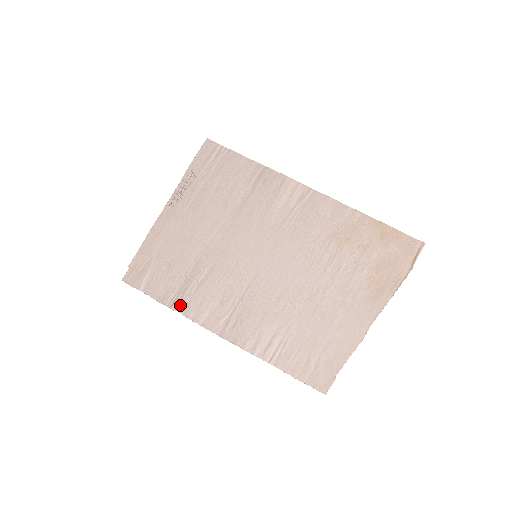
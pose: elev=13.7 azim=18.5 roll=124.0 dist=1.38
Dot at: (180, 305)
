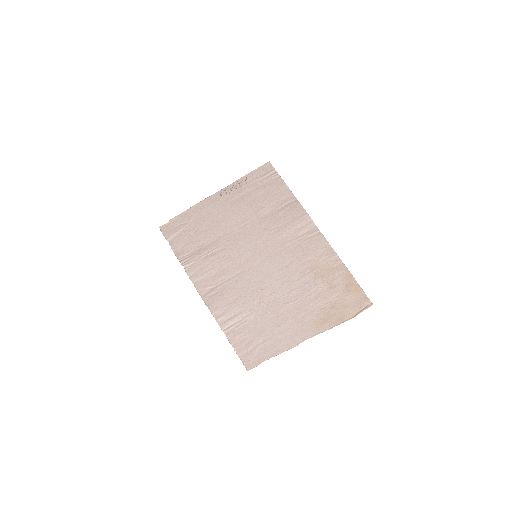
Dot at: (187, 263)
